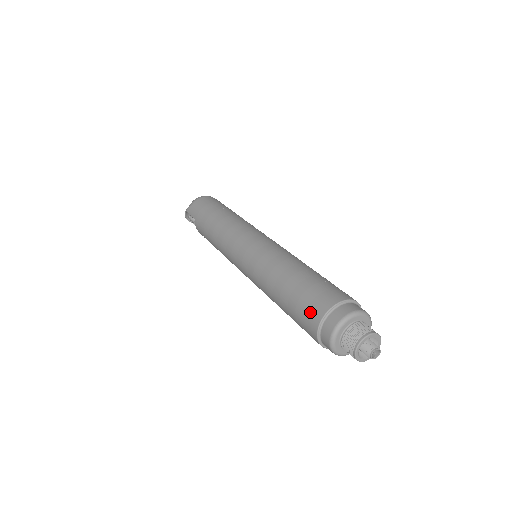
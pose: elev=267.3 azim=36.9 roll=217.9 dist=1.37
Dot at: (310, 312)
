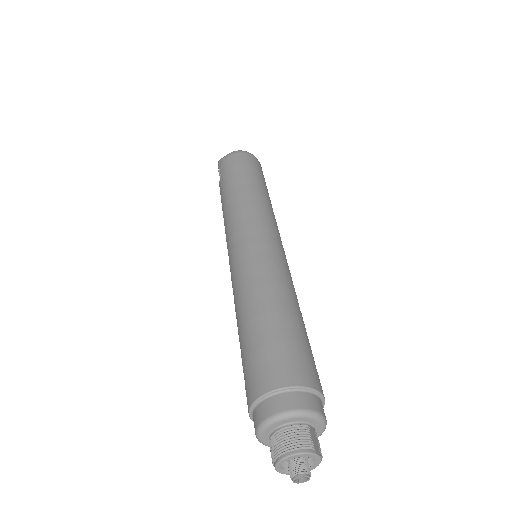
Dot at: (254, 377)
